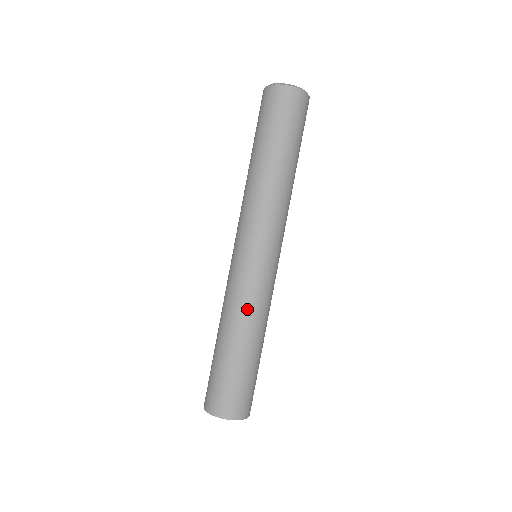
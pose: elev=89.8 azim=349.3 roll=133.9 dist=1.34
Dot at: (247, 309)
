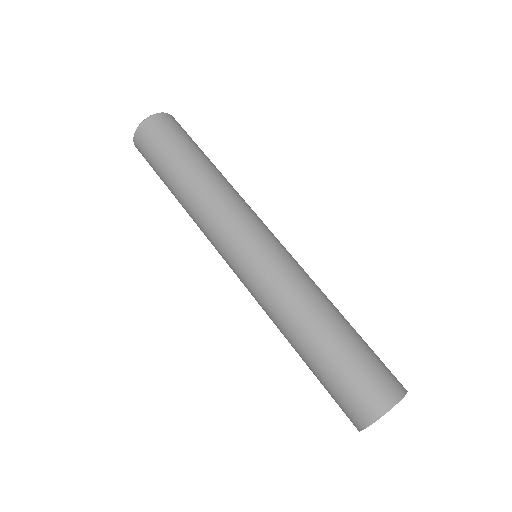
Dot at: (307, 285)
